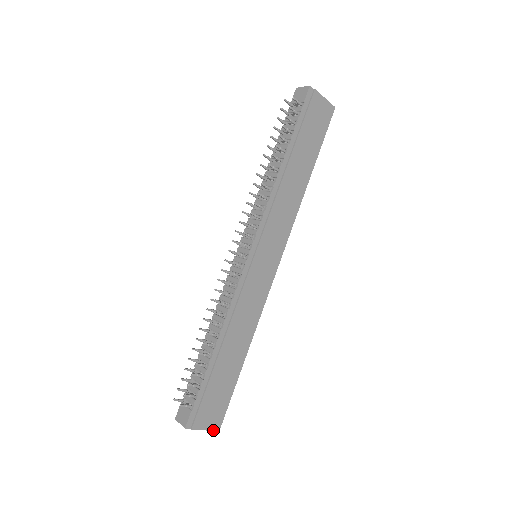
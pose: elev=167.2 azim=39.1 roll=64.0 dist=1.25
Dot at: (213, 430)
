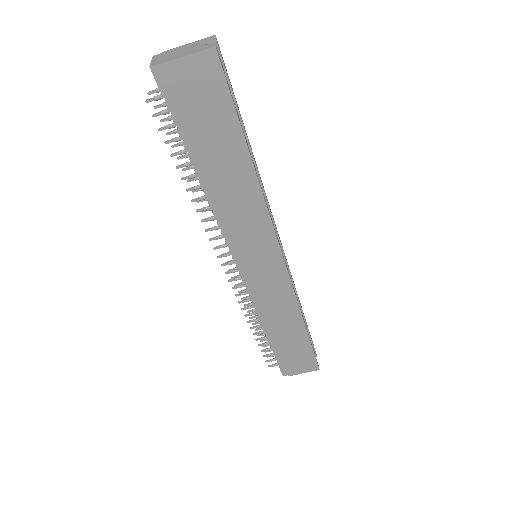
Dot at: occluded
